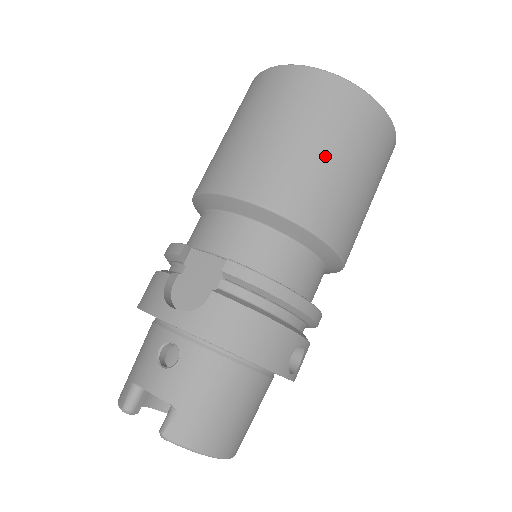
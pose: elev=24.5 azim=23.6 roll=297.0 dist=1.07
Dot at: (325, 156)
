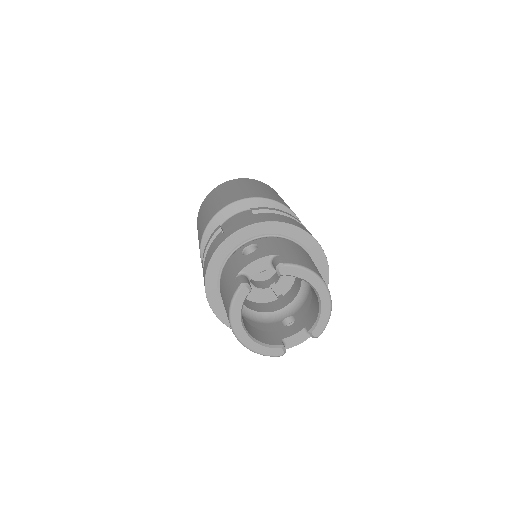
Dot at: (263, 189)
